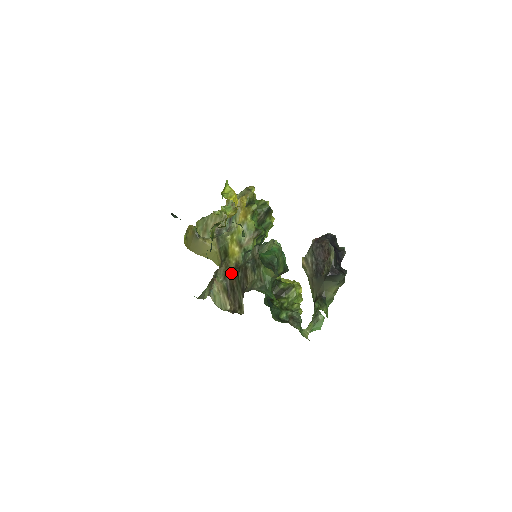
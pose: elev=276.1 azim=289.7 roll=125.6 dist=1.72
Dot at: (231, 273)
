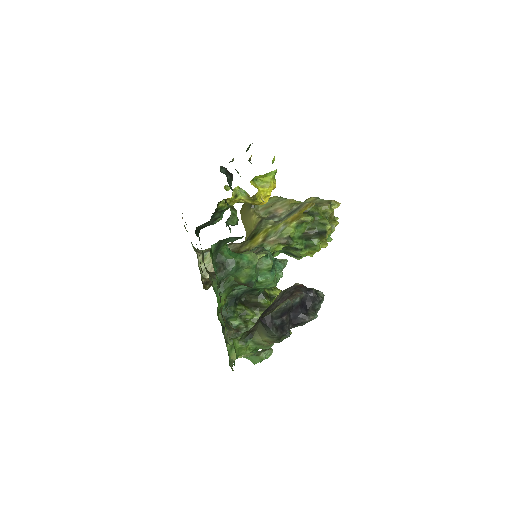
Dot at: occluded
